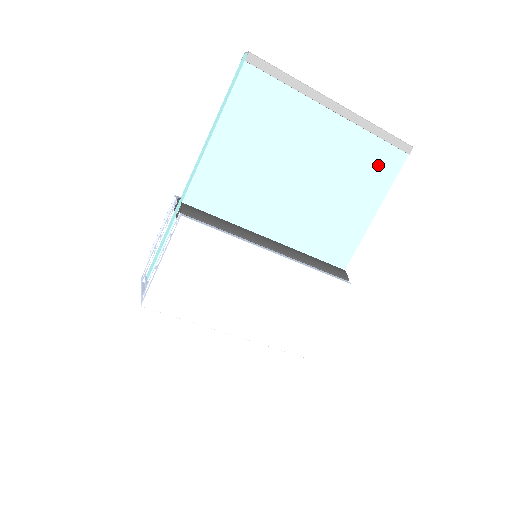
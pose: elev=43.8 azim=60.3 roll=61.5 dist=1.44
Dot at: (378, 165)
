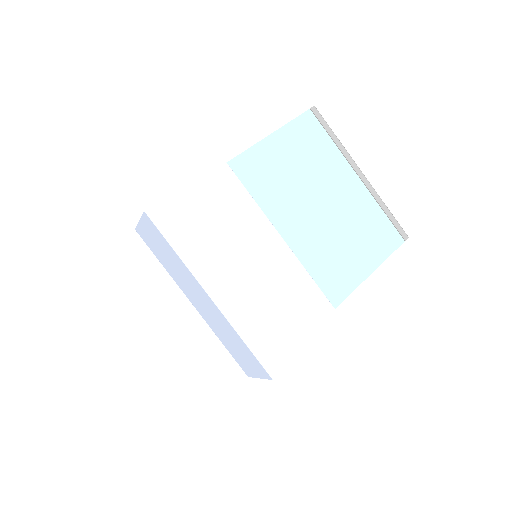
Dot at: (380, 235)
